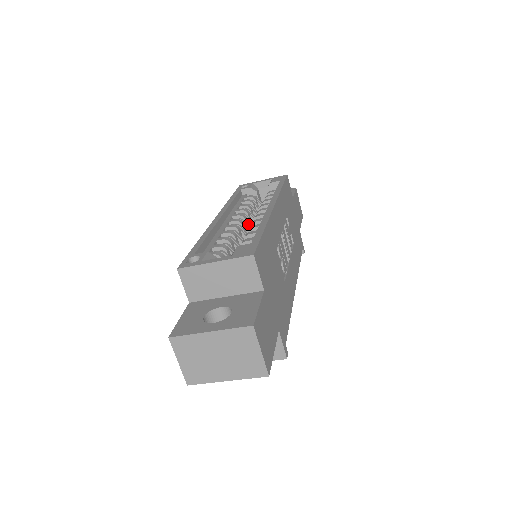
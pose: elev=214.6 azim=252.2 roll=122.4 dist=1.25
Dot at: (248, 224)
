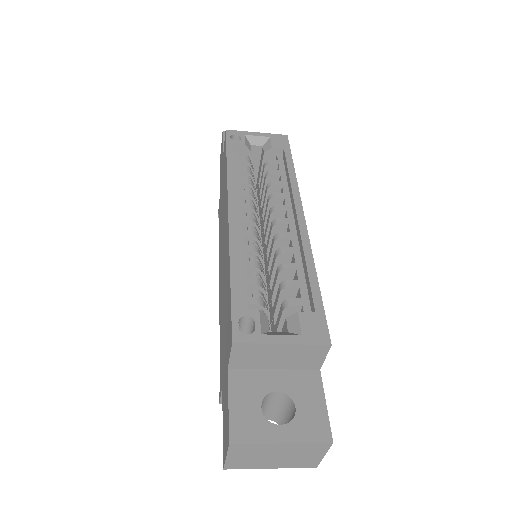
Dot at: occluded
